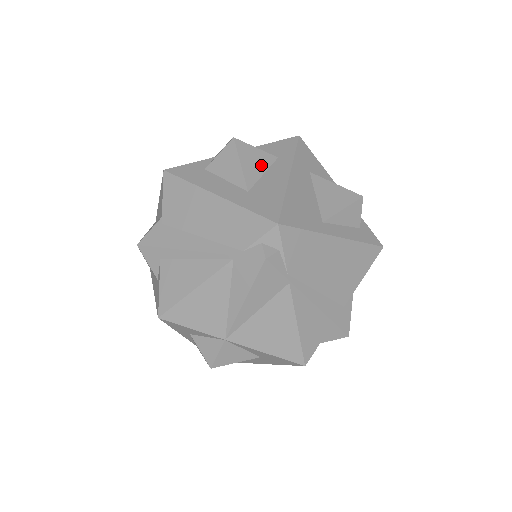
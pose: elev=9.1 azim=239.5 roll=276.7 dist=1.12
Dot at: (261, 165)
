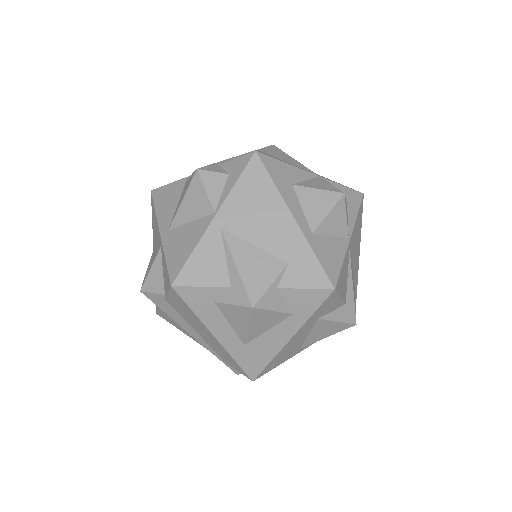
Dot at: (269, 325)
